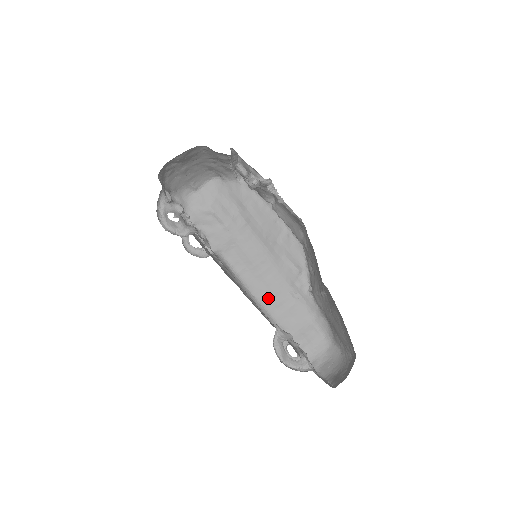
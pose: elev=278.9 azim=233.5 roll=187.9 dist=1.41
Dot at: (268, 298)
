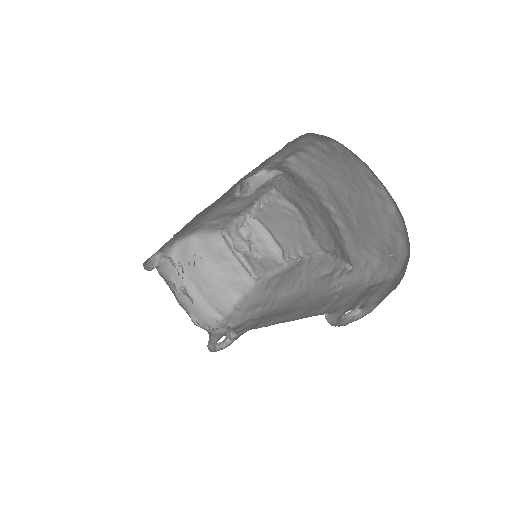
Dot at: (307, 312)
